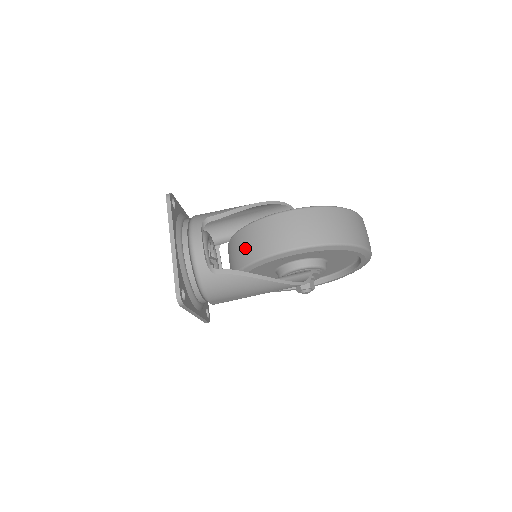
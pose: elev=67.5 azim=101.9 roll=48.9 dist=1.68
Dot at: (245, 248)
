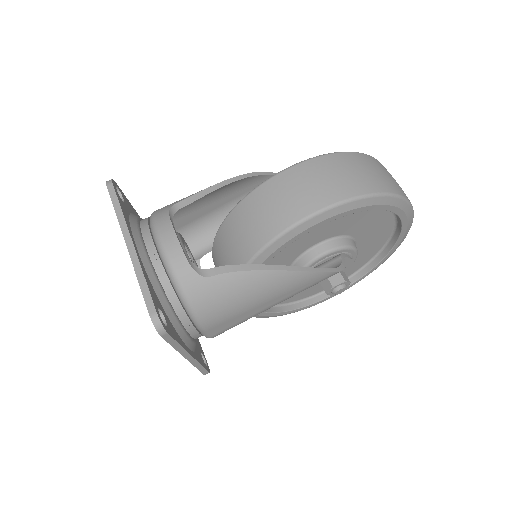
Dot at: (241, 237)
